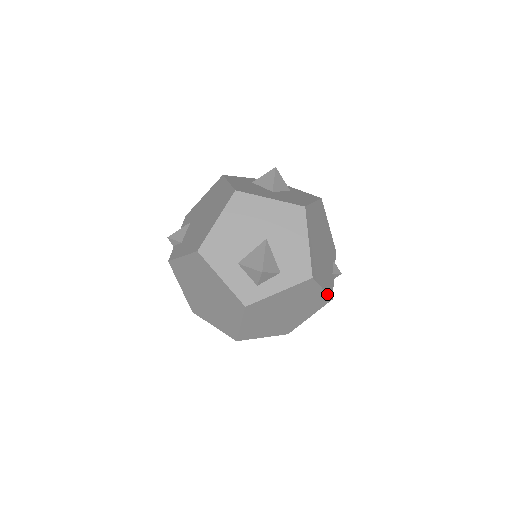
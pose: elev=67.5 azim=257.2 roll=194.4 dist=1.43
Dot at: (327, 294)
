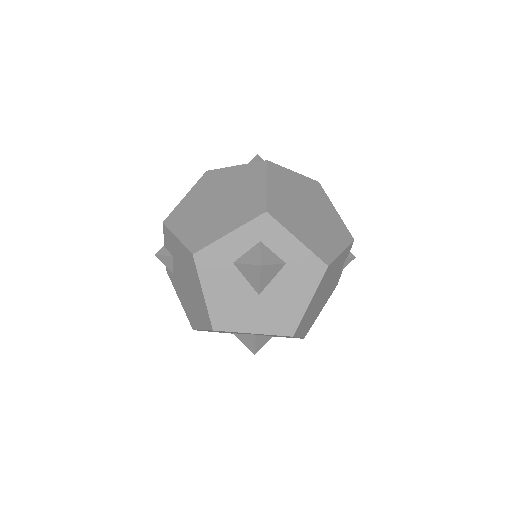
Dot at: occluded
